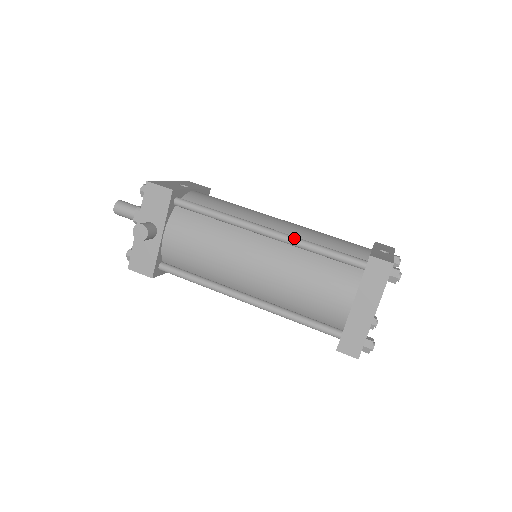
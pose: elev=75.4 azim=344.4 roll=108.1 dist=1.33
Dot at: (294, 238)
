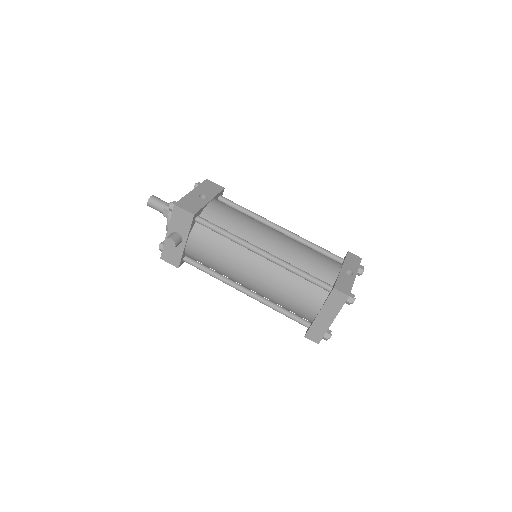
Dot at: (283, 263)
